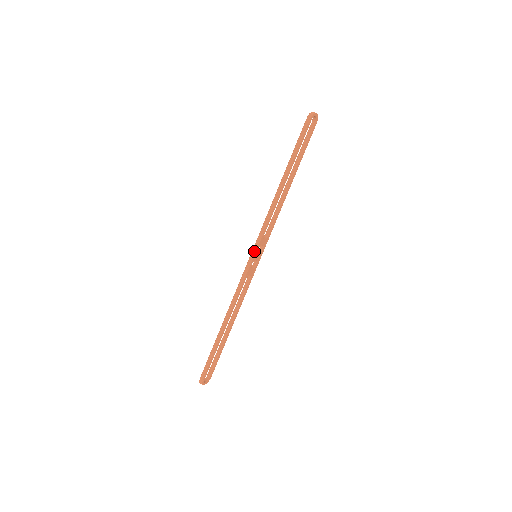
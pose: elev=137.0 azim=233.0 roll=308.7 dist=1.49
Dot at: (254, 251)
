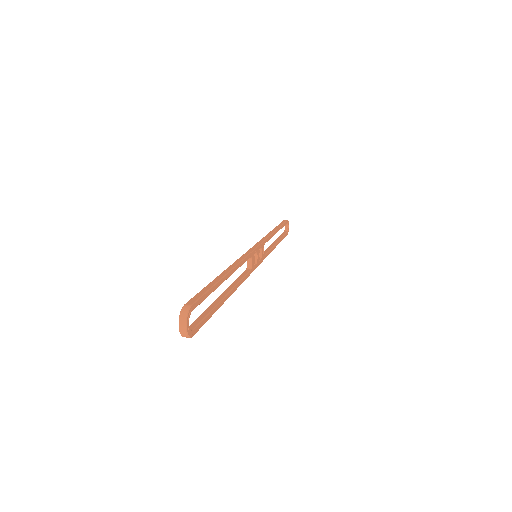
Dot at: (258, 244)
